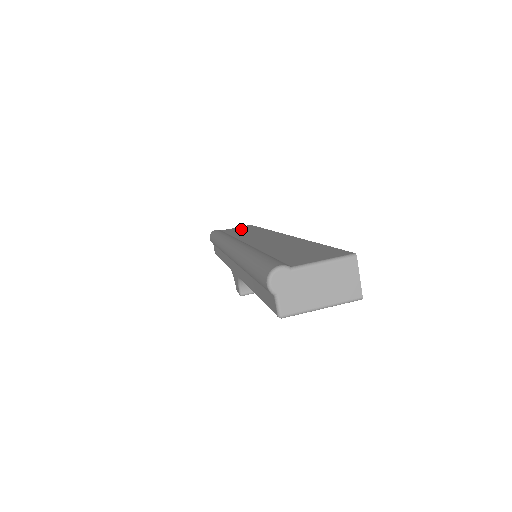
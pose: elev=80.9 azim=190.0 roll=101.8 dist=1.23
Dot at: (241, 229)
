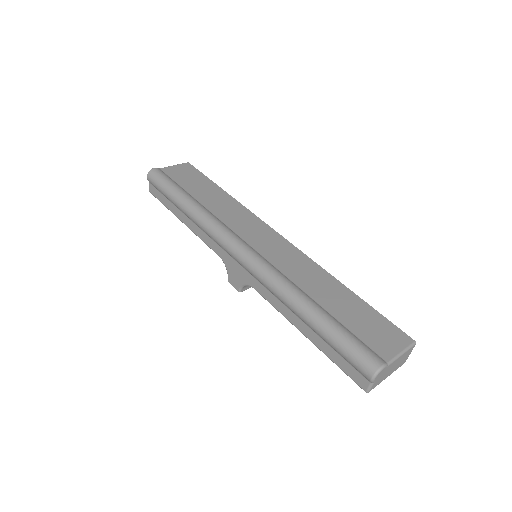
Dot at: (194, 181)
